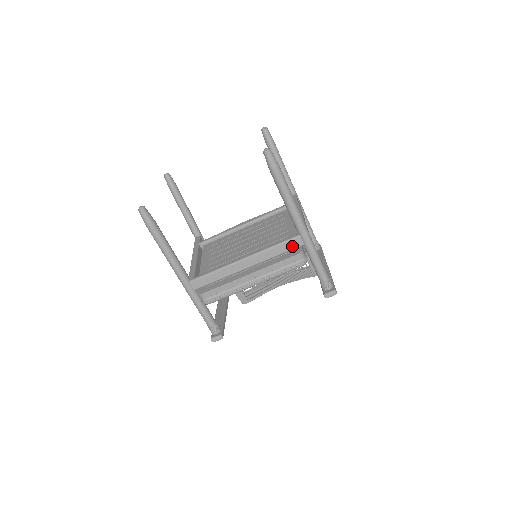
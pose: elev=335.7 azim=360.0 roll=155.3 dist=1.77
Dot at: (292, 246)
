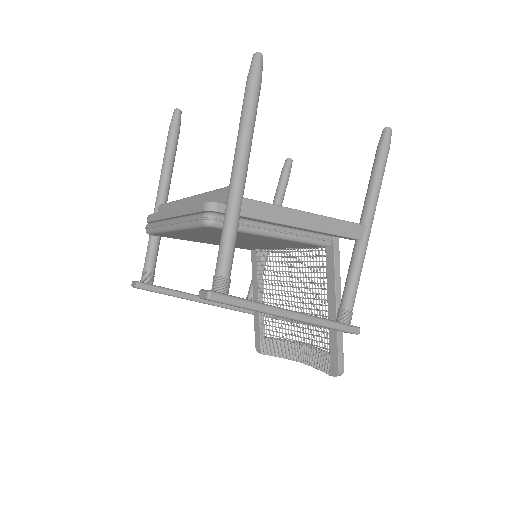
Dot at: (220, 198)
